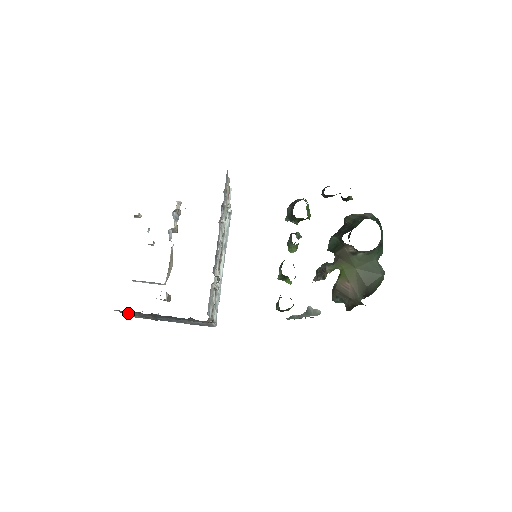
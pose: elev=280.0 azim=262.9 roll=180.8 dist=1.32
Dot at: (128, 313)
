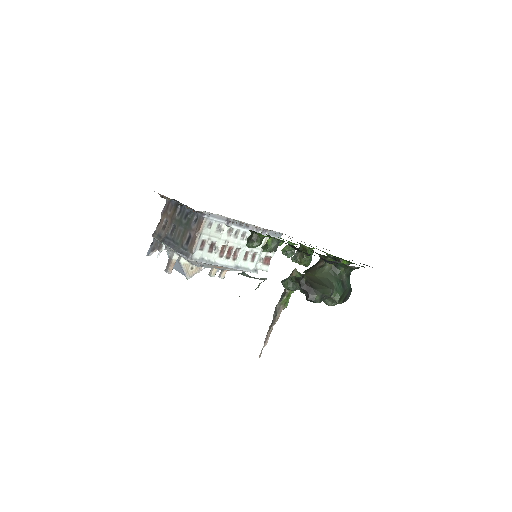
Dot at: (155, 230)
